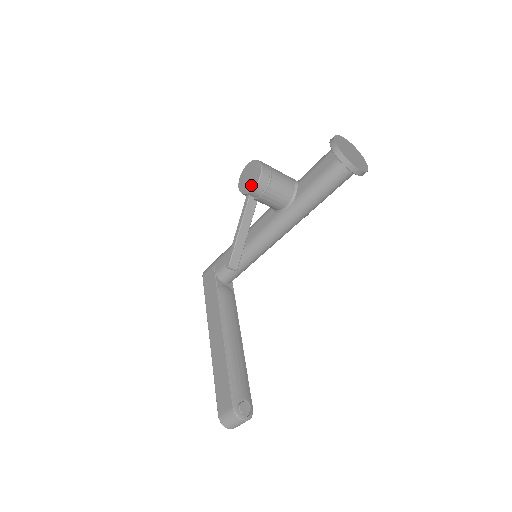
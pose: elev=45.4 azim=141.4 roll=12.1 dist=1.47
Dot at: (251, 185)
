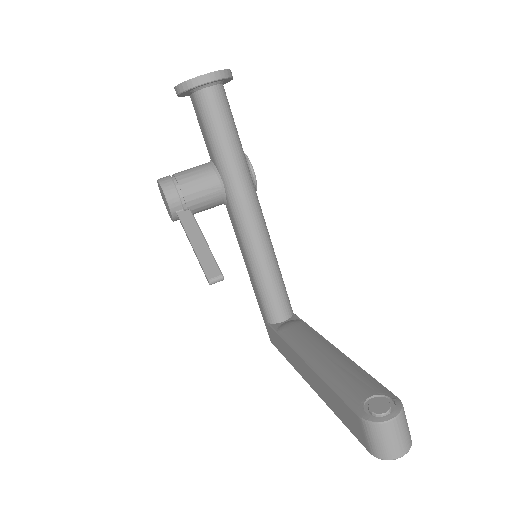
Dot at: (166, 202)
